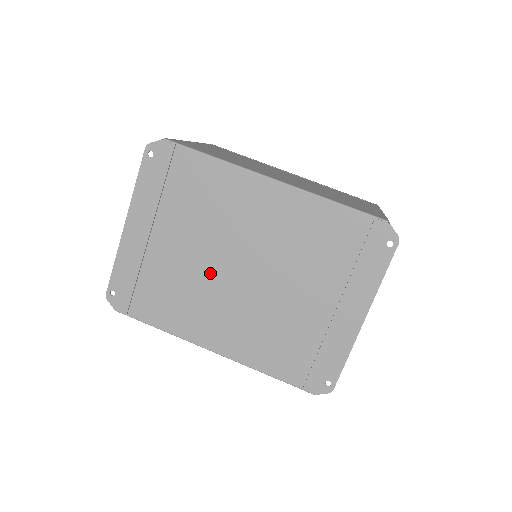
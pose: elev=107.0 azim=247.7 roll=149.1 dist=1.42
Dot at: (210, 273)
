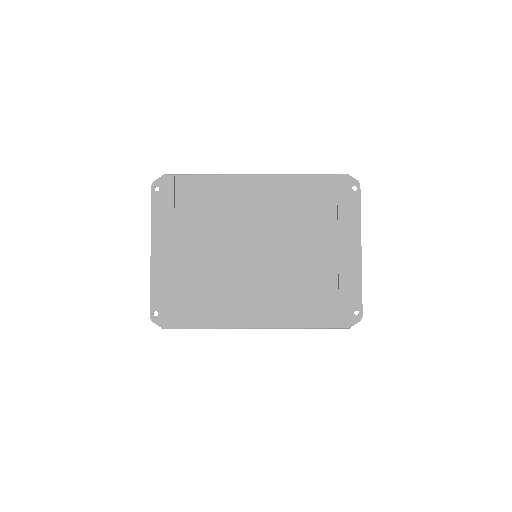
Dot at: (233, 263)
